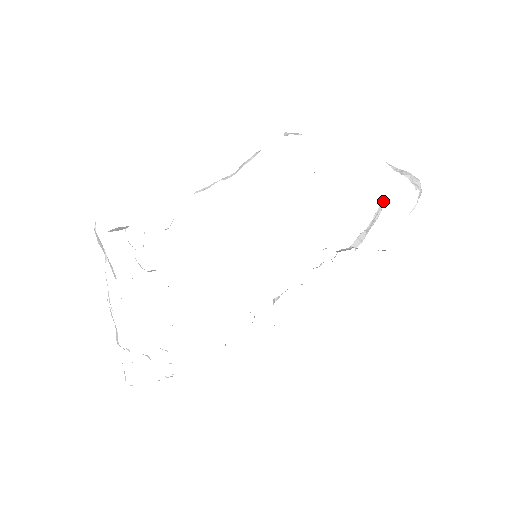
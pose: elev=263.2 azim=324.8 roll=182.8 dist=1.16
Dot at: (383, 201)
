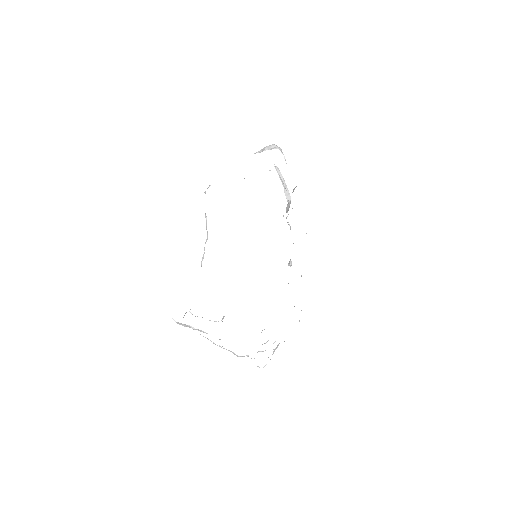
Dot at: (276, 168)
